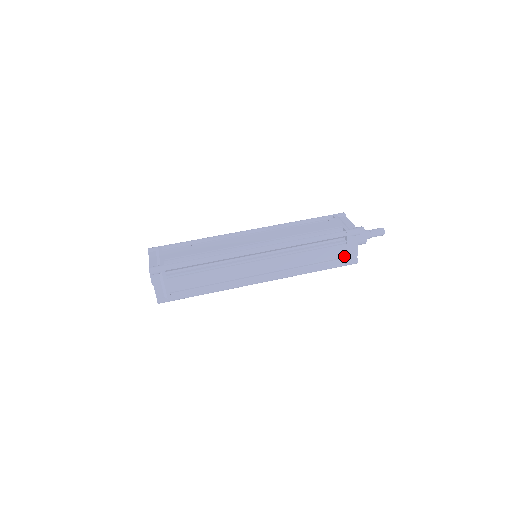
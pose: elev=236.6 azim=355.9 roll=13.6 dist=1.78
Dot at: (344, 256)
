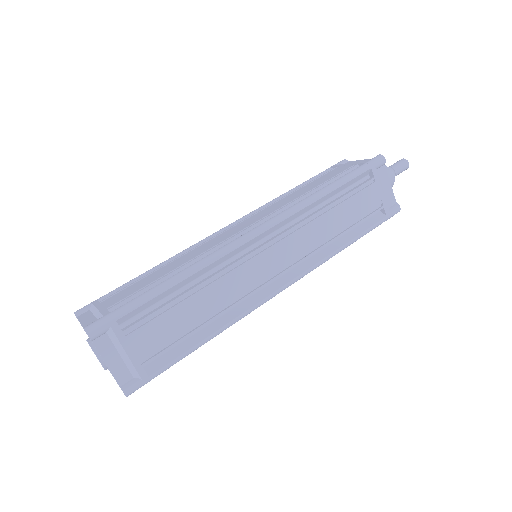
Dot at: (380, 204)
